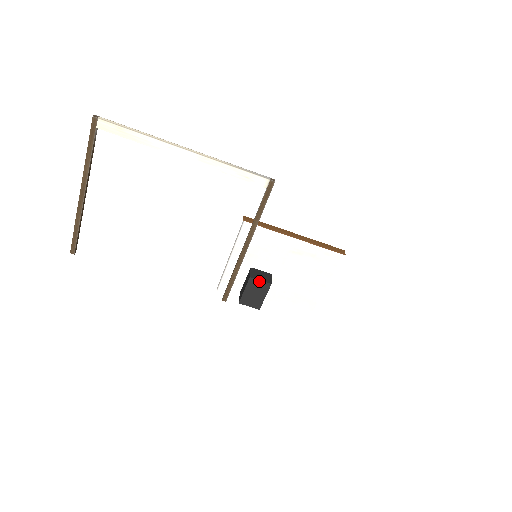
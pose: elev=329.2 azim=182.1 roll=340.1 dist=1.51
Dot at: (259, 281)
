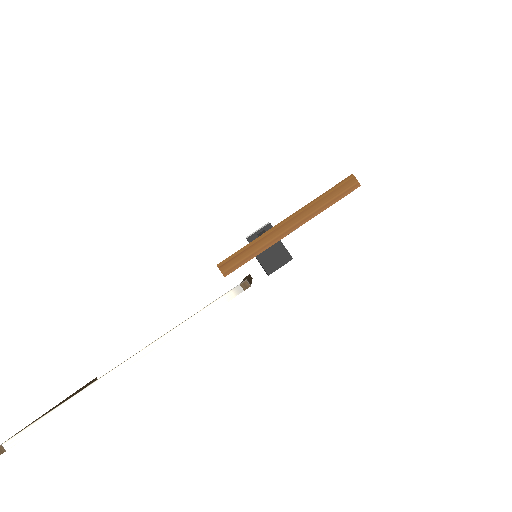
Dot at: occluded
